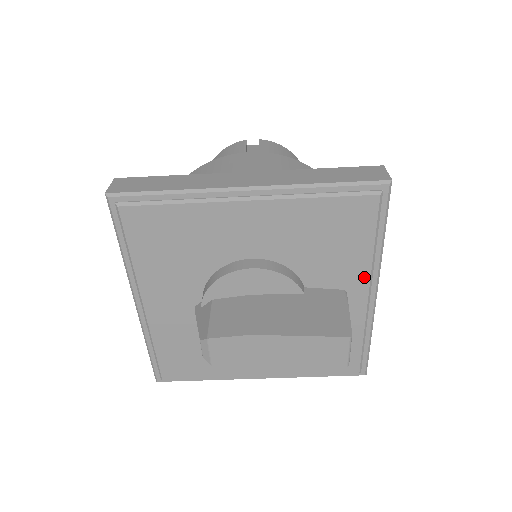
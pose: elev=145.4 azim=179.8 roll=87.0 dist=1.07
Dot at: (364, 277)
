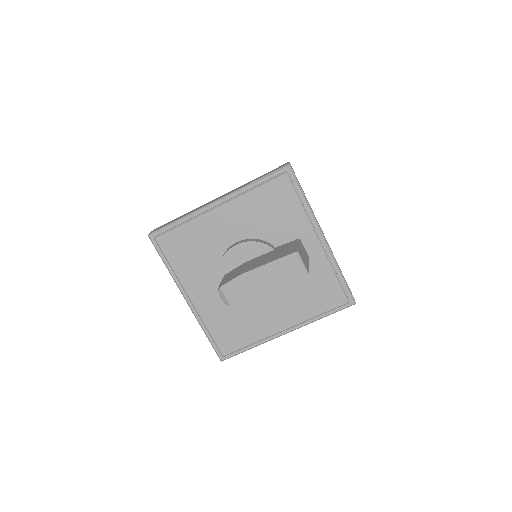
Dot at: (308, 228)
